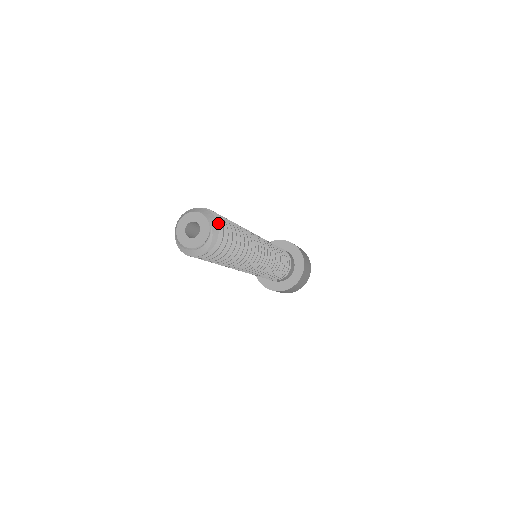
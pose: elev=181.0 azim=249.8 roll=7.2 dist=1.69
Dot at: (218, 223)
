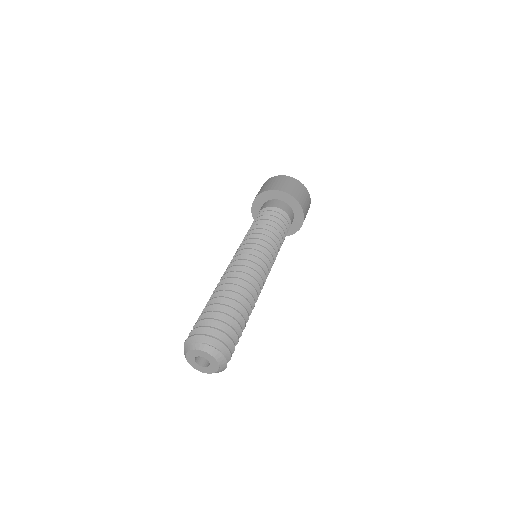
Dot at: (226, 352)
